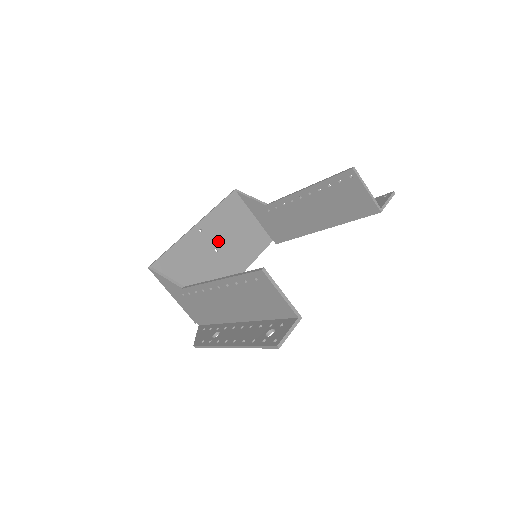
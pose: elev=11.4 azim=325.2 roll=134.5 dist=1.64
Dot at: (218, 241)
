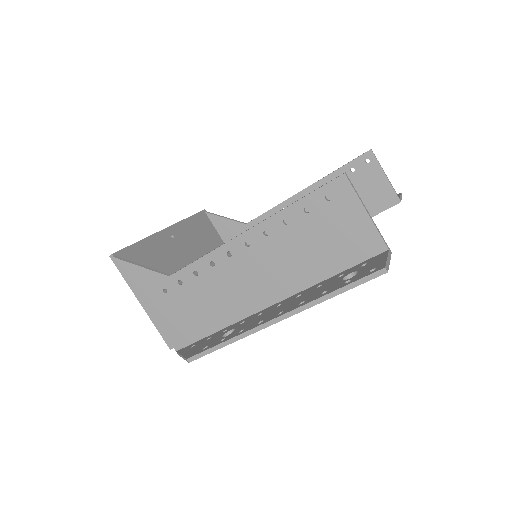
Dot at: (191, 255)
